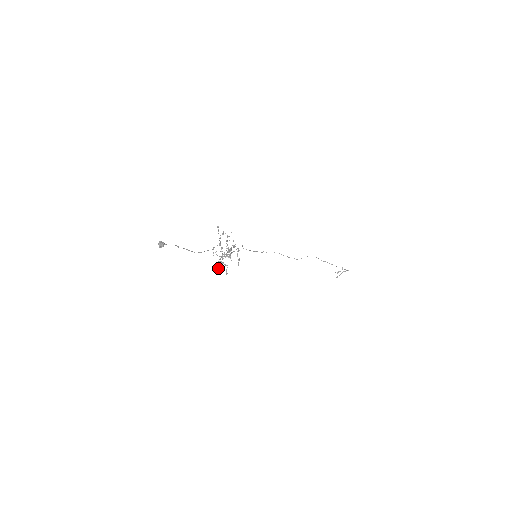
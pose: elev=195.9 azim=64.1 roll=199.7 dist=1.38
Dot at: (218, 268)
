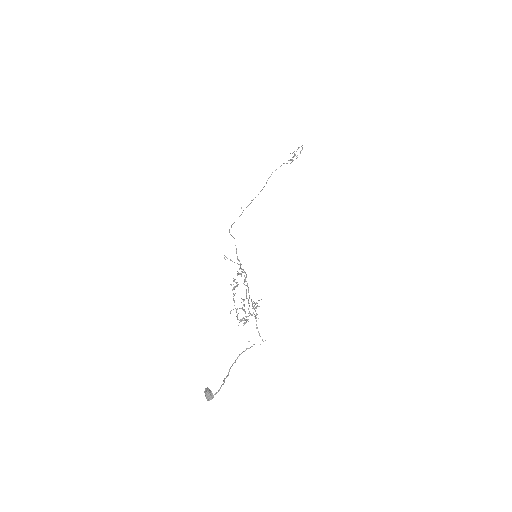
Dot at: (238, 325)
